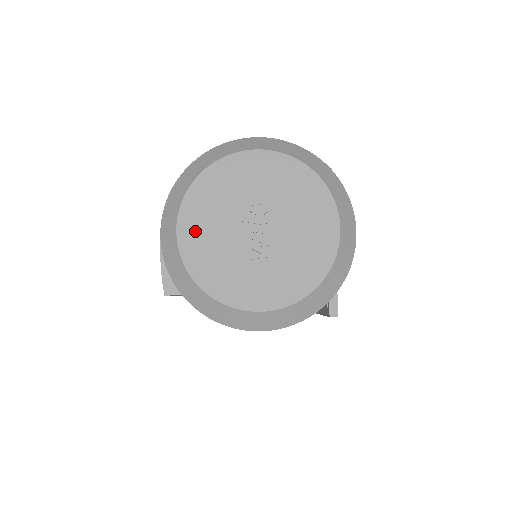
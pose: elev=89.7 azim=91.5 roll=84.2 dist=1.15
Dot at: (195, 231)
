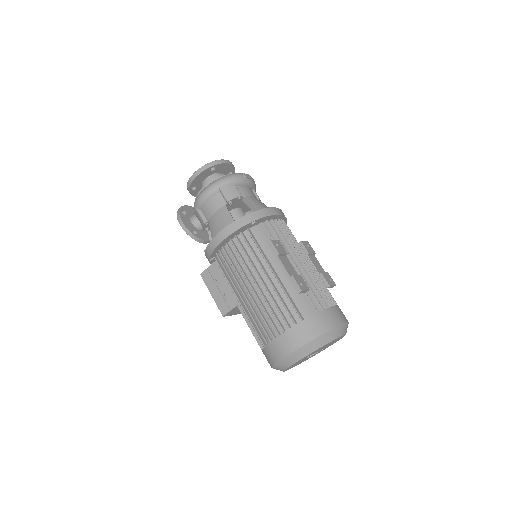
Dot at: occluded
